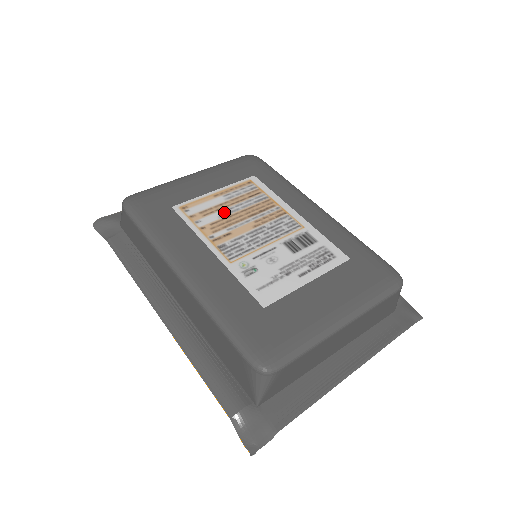
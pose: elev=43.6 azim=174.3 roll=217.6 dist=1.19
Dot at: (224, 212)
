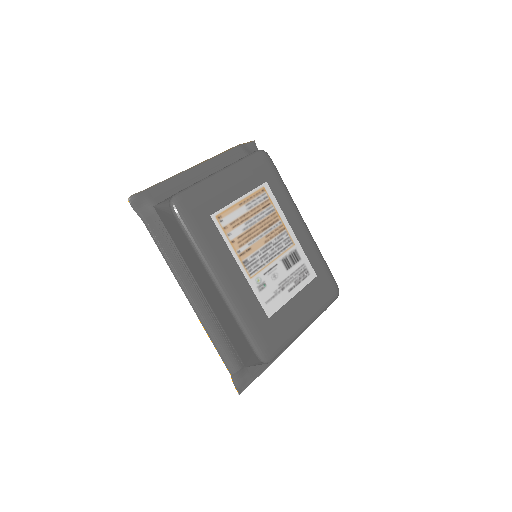
Dot at: (246, 225)
